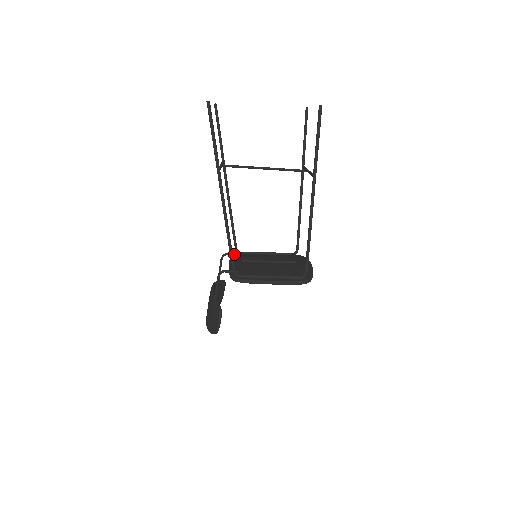
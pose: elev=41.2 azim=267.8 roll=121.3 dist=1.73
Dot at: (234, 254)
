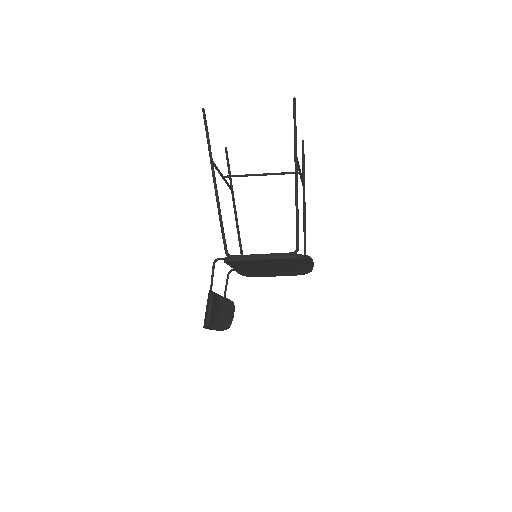
Dot at: occluded
